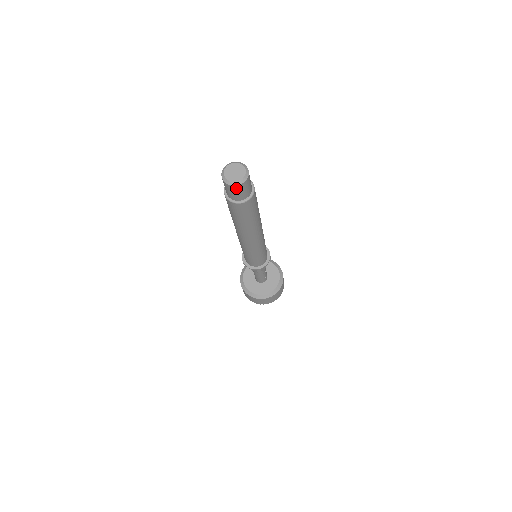
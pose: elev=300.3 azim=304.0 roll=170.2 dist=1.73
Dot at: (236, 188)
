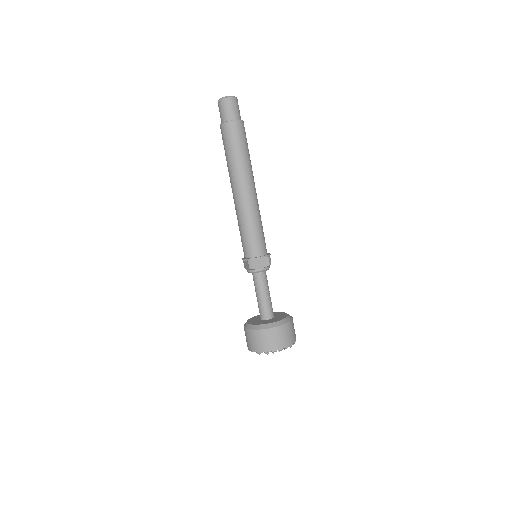
Dot at: (236, 101)
